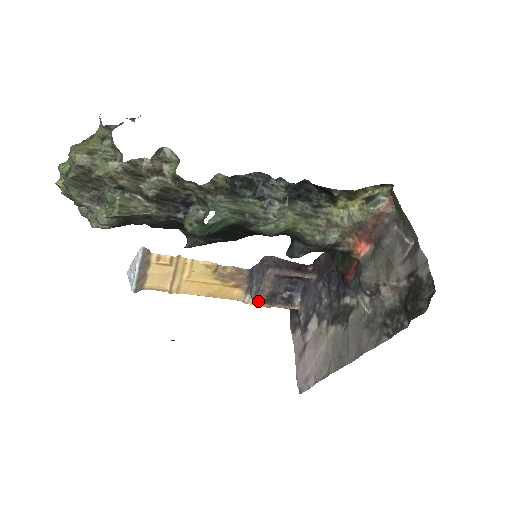
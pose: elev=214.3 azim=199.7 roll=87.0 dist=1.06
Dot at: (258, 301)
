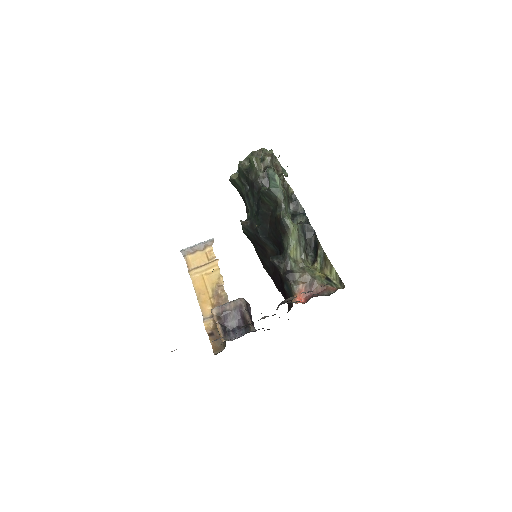
Dot at: (217, 308)
